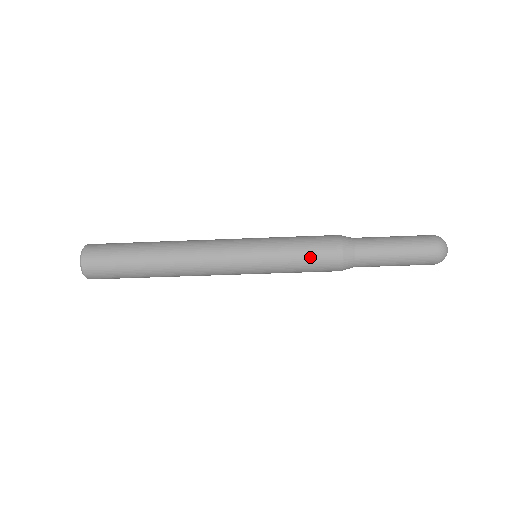
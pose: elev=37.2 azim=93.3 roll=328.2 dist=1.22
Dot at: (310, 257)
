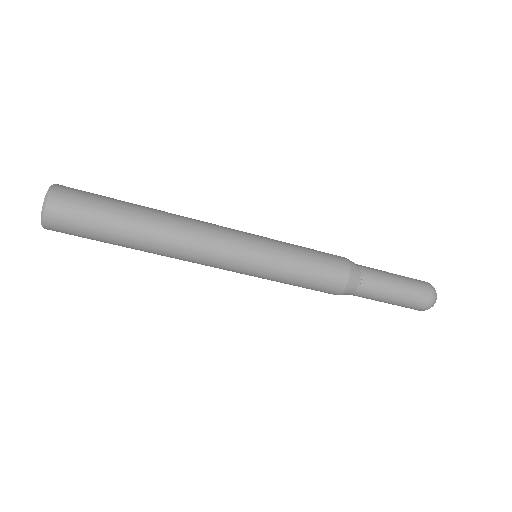
Dot at: (315, 280)
